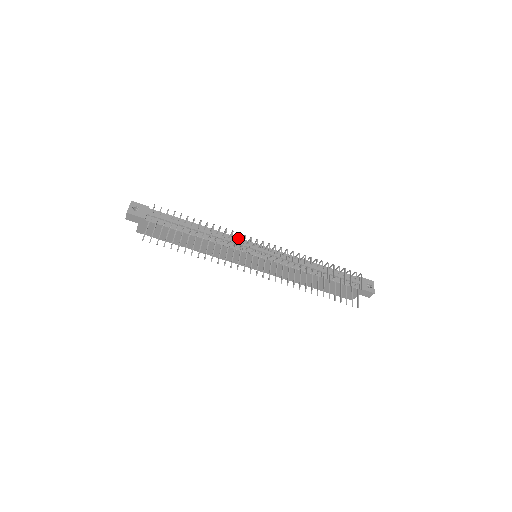
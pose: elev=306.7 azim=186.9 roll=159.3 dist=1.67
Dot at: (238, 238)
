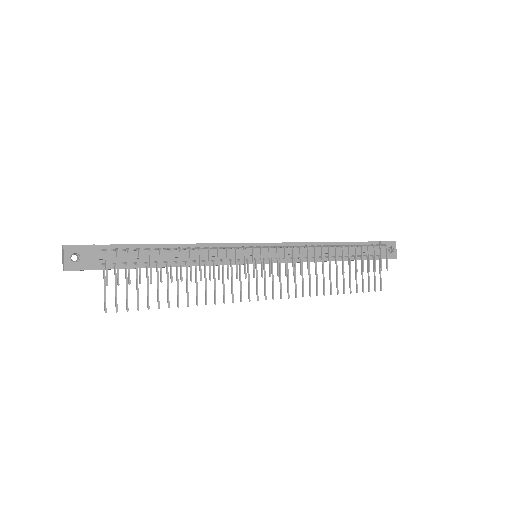
Dot at: (236, 259)
